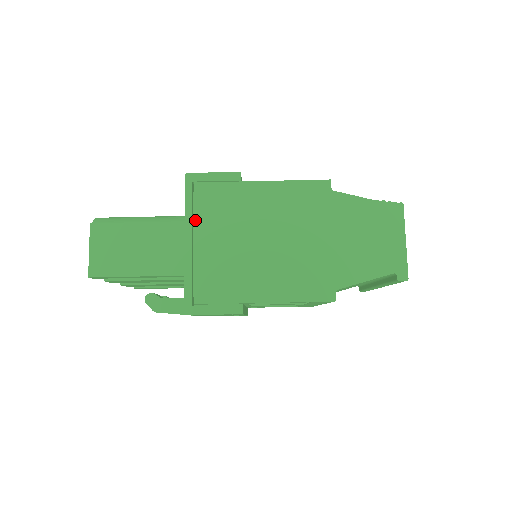
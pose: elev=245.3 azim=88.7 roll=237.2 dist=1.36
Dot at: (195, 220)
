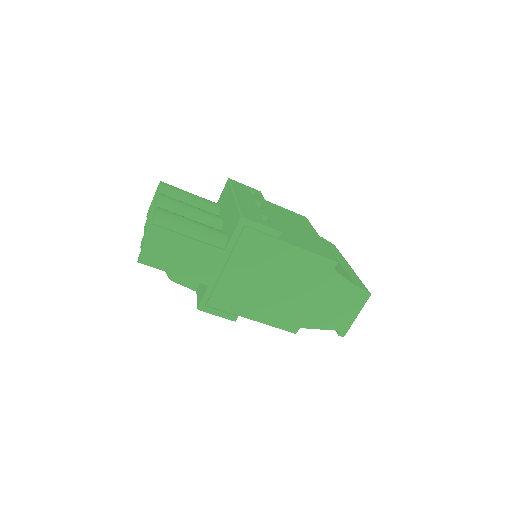
Dot at: (233, 253)
